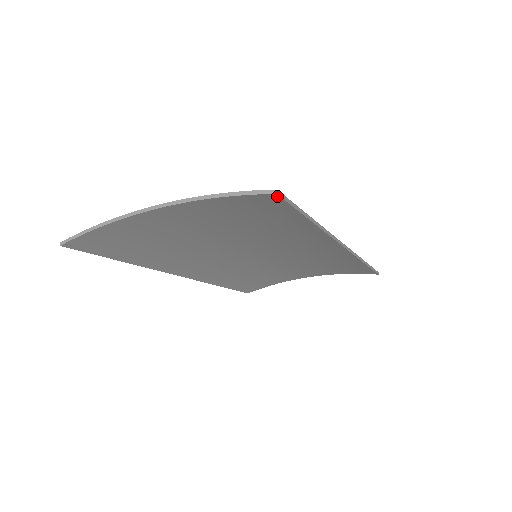
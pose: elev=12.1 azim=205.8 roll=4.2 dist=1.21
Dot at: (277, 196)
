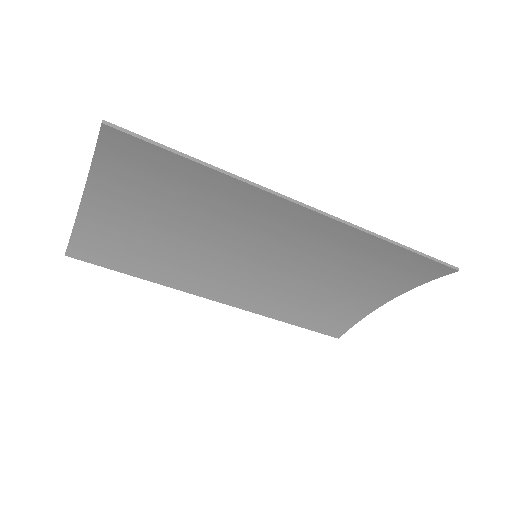
Dot at: (109, 127)
